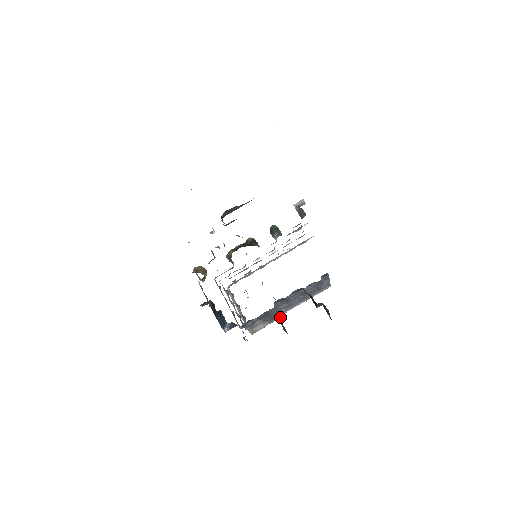
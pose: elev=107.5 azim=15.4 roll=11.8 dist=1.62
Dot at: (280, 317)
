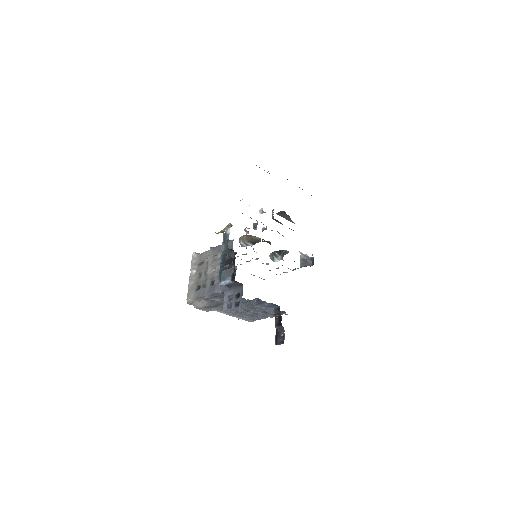
Dot at: (206, 310)
